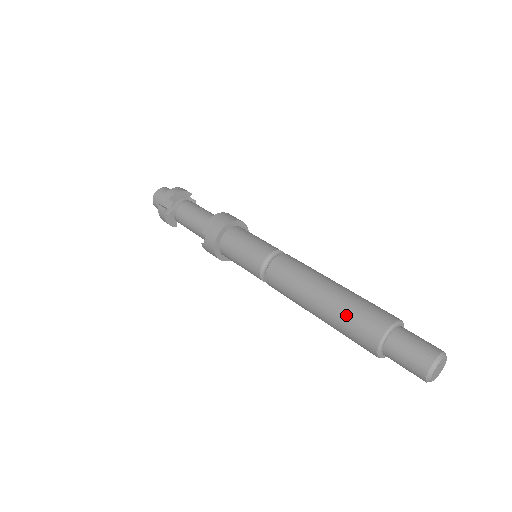
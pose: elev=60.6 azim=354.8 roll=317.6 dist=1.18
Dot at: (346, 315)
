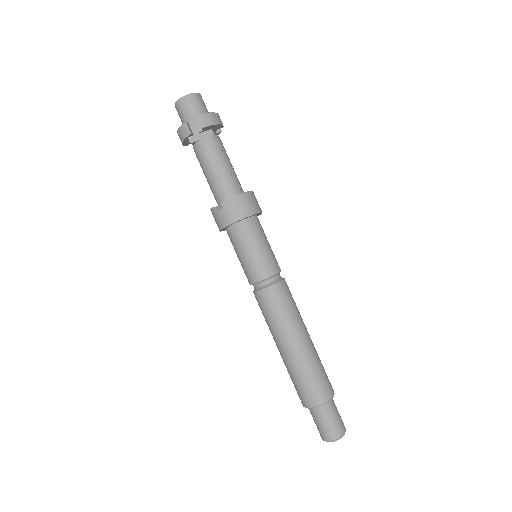
Dot at: (304, 373)
